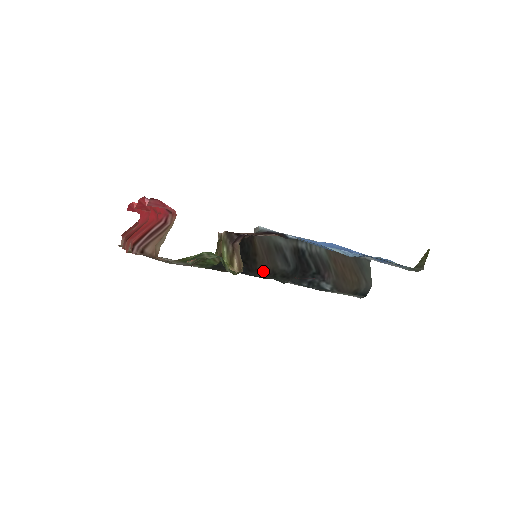
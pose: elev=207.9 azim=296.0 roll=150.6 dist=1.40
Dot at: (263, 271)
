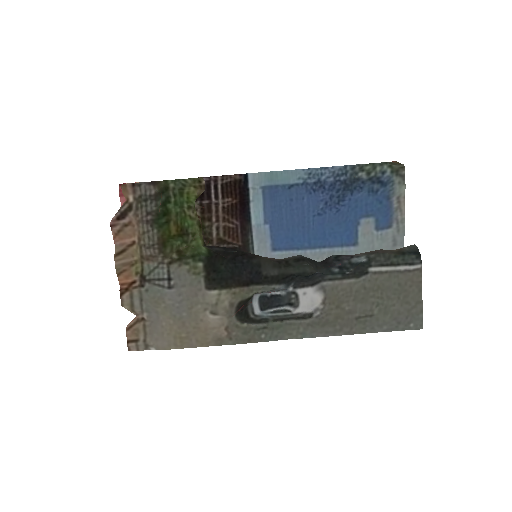
Dot at: (268, 258)
